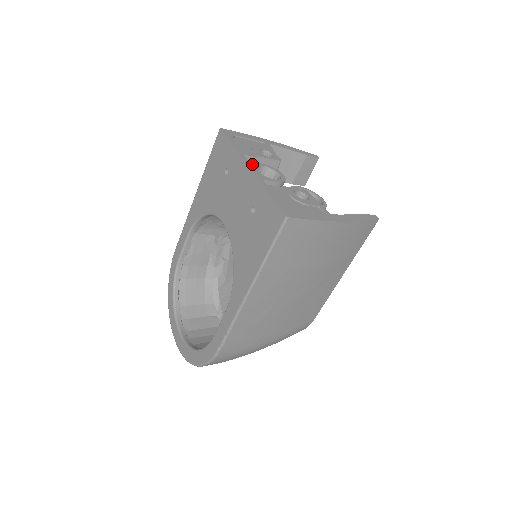
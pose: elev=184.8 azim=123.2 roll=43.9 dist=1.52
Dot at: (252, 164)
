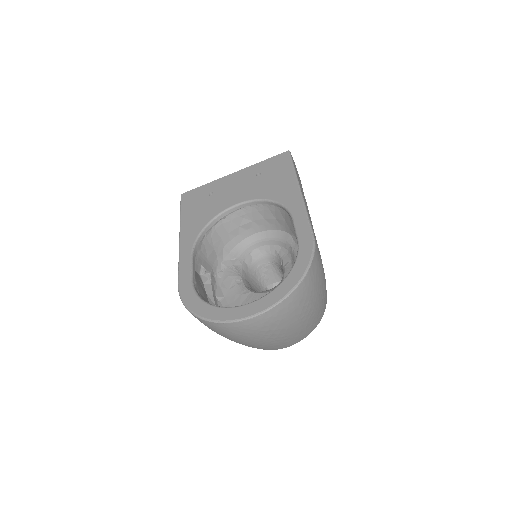
Dot at: occluded
